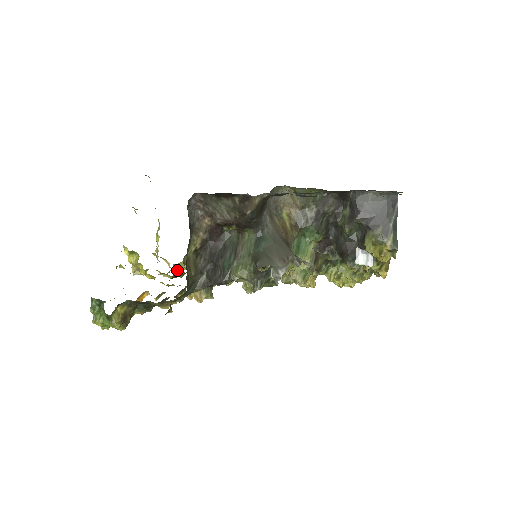
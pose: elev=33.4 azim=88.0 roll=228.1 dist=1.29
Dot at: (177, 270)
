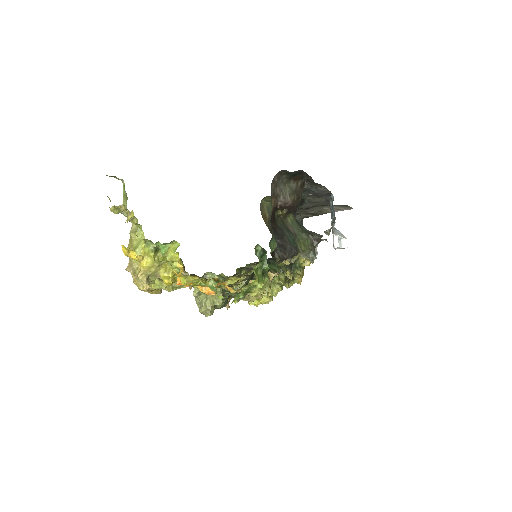
Dot at: occluded
